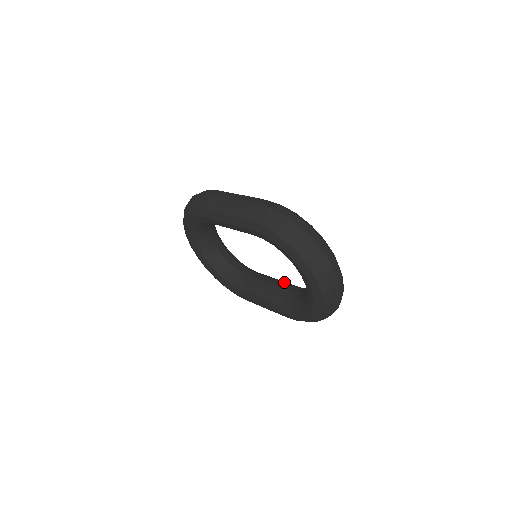
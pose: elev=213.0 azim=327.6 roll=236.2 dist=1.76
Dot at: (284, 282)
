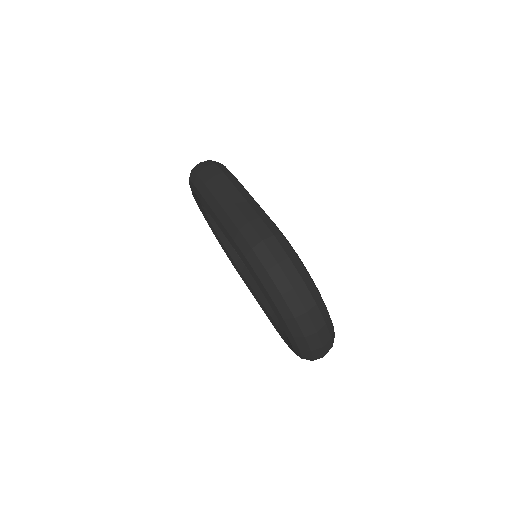
Dot at: occluded
